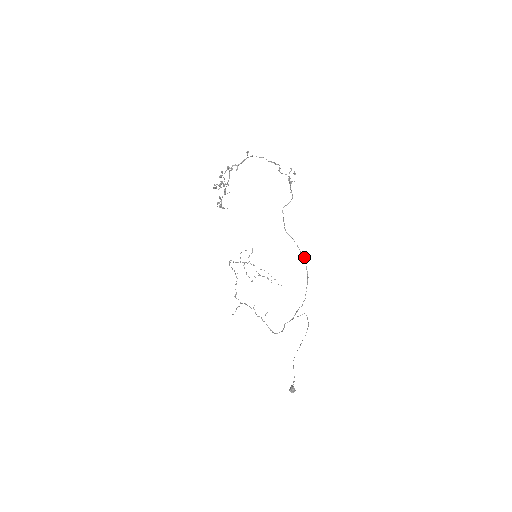
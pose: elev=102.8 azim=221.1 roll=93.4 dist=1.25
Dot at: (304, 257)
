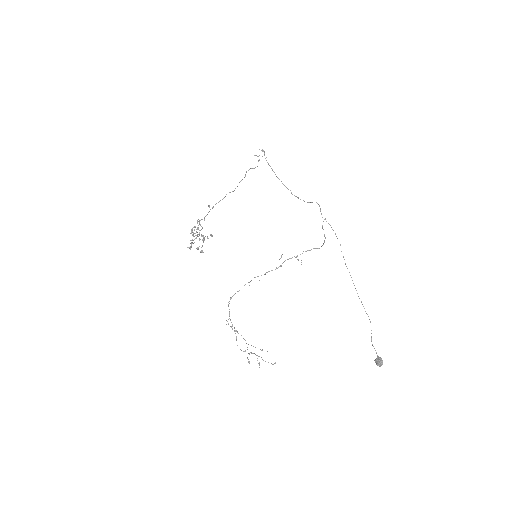
Dot at: (295, 196)
